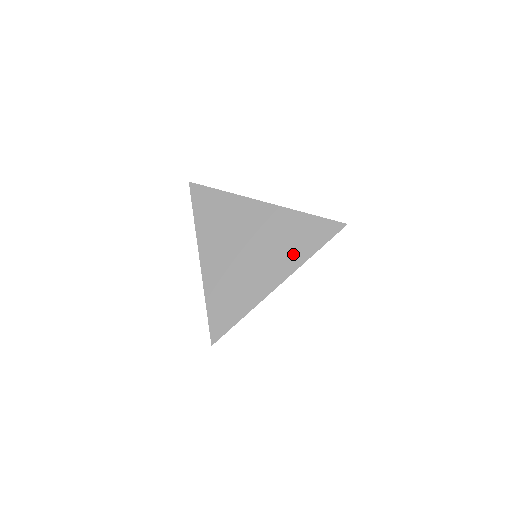
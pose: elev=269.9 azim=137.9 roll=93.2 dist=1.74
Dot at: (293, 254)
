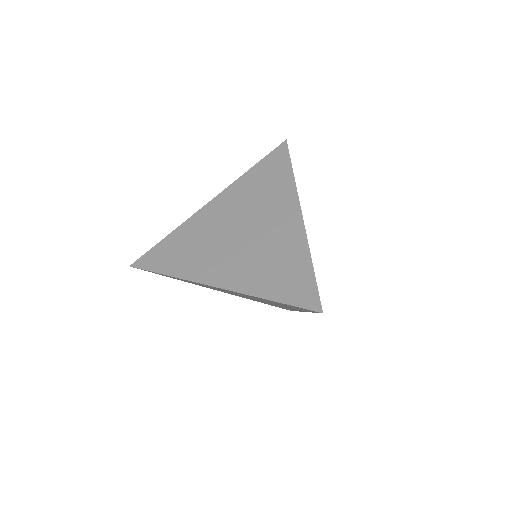
Dot at: (279, 190)
